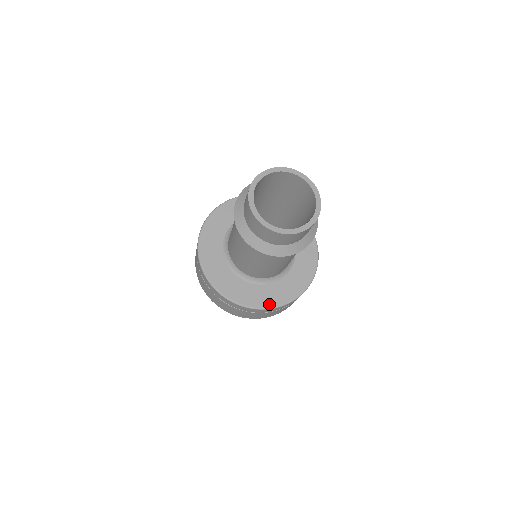
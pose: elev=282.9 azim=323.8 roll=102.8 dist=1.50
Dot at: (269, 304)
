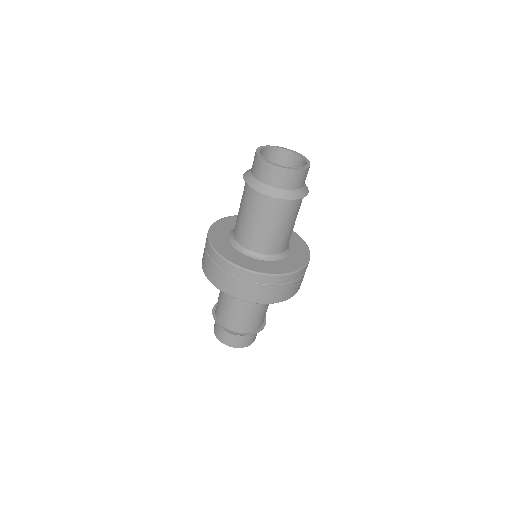
Dot at: (290, 270)
